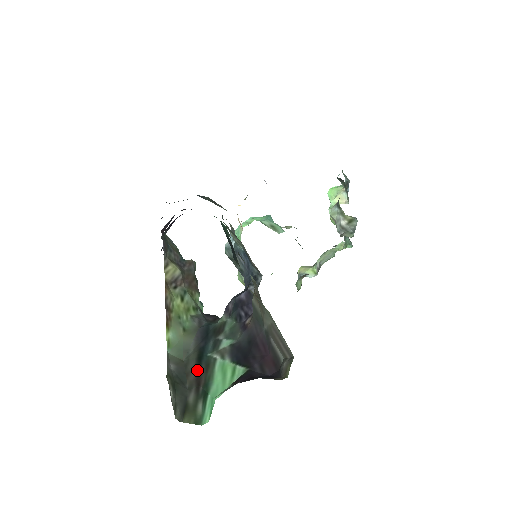
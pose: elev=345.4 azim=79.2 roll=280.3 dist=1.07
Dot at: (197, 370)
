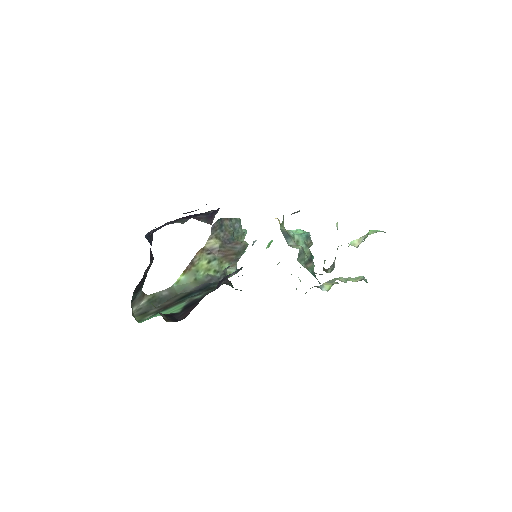
Dot at: (174, 301)
